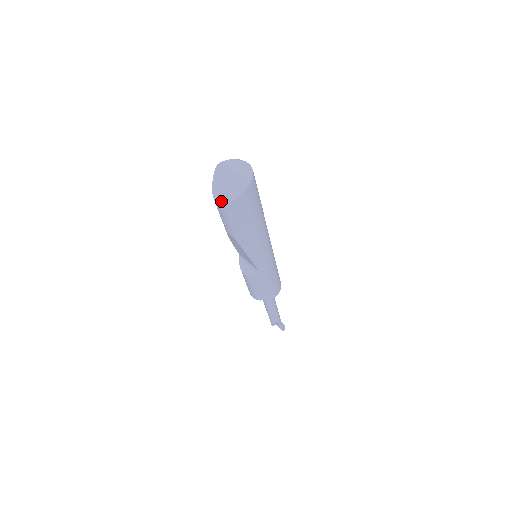
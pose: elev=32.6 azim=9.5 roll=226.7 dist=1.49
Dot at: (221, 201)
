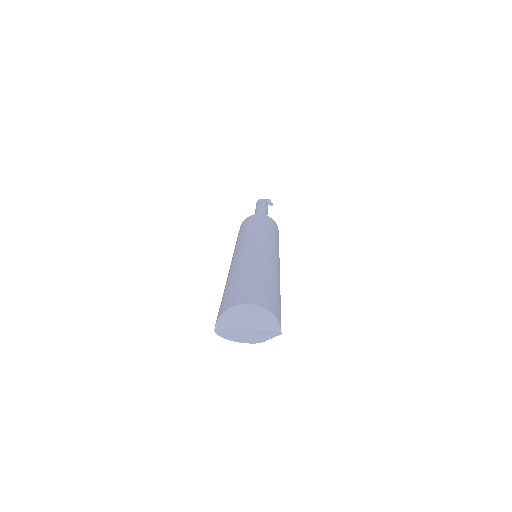
Dot at: (249, 342)
